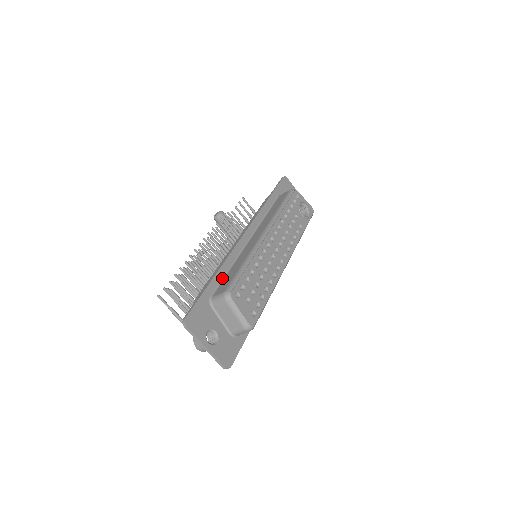
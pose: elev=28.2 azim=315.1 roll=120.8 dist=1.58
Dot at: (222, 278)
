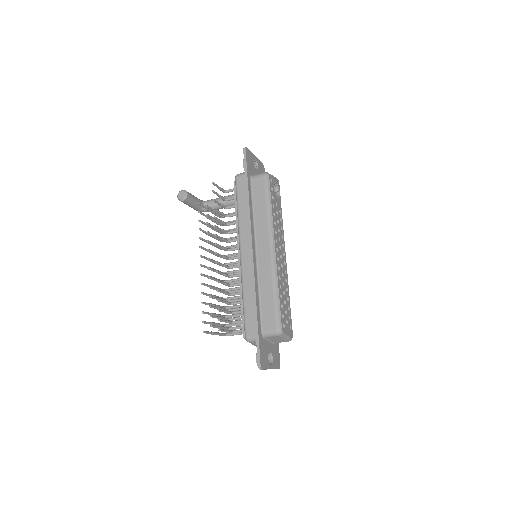
Dot at: (259, 308)
